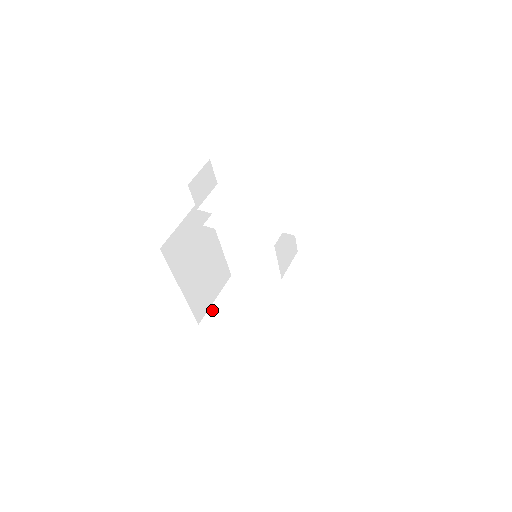
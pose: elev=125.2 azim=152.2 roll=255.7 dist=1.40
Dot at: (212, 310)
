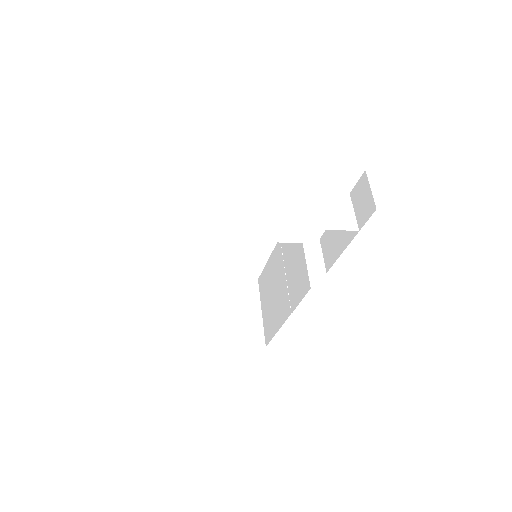
Dot at: (169, 326)
